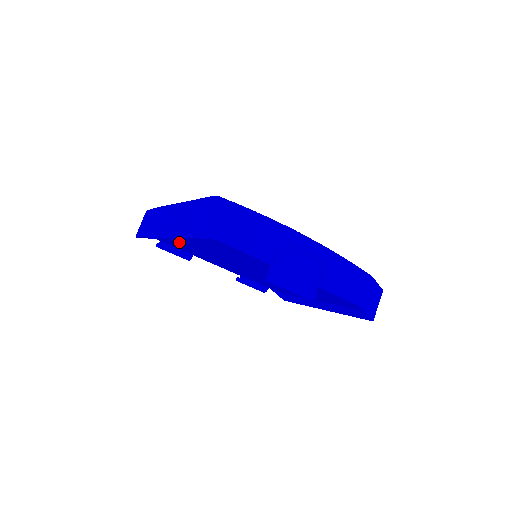
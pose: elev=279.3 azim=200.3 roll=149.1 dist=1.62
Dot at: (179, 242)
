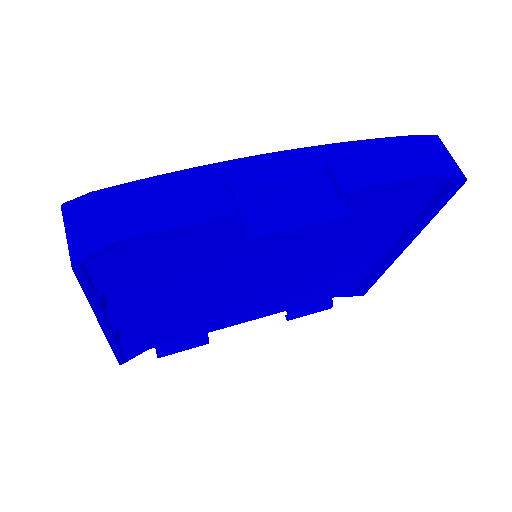
Dot at: (154, 321)
